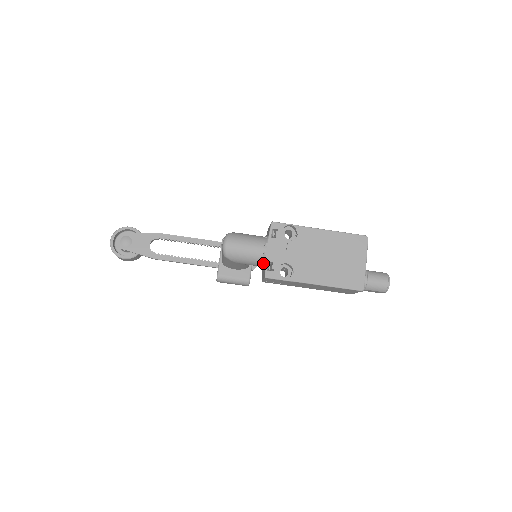
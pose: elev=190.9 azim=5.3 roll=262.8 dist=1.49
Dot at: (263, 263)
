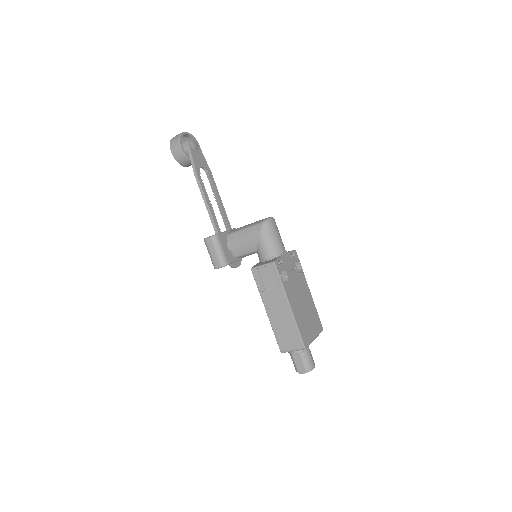
Dot at: (275, 257)
